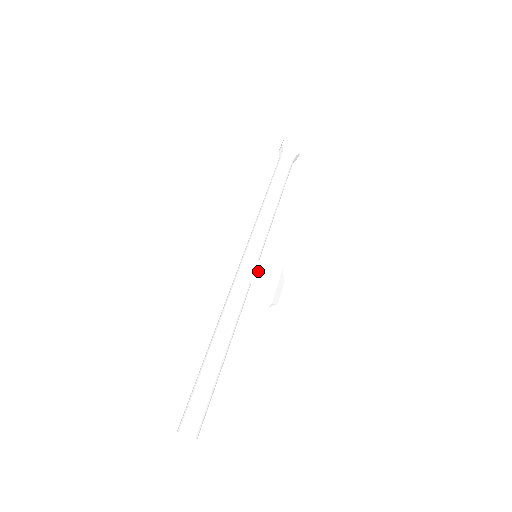
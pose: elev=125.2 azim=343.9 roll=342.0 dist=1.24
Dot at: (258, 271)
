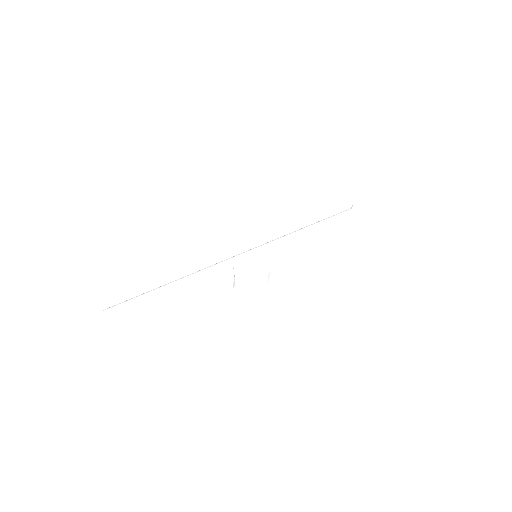
Dot at: (243, 261)
